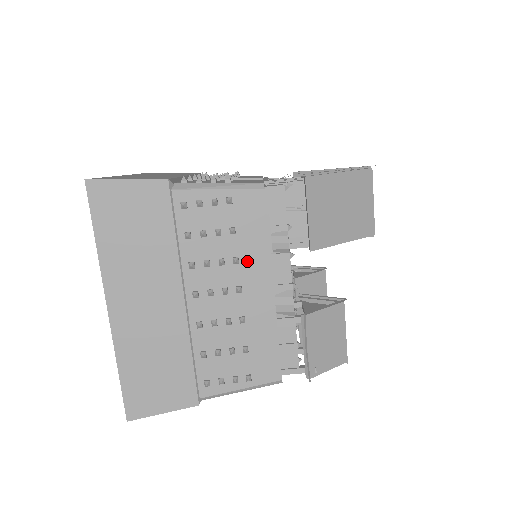
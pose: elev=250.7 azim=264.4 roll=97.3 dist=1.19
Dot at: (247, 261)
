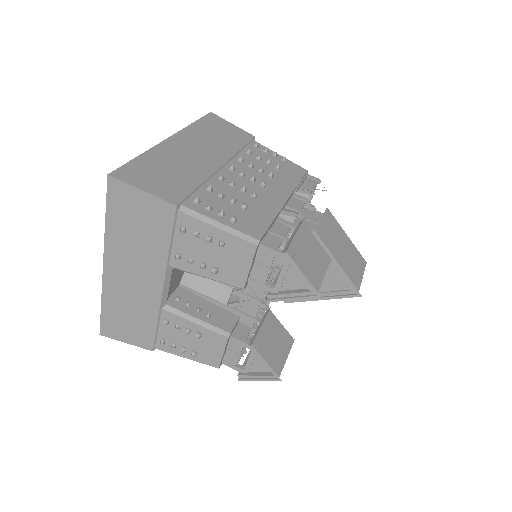
Dot at: (278, 181)
